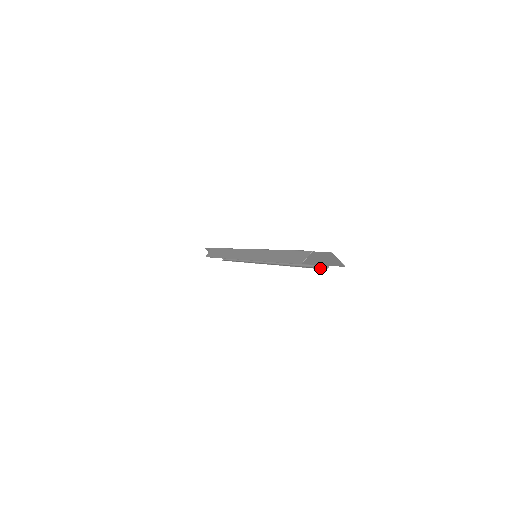
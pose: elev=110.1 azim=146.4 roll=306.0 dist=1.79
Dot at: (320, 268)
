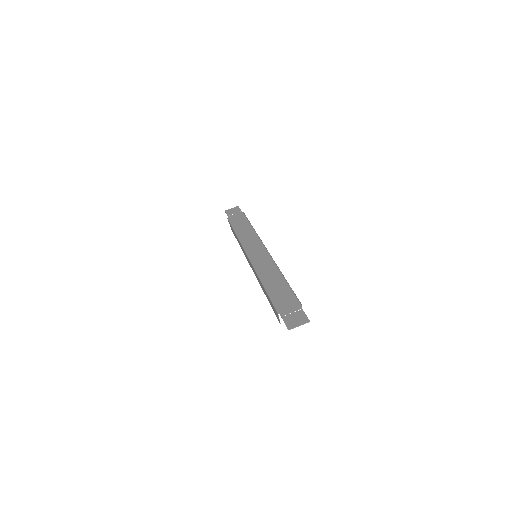
Dot at: occluded
